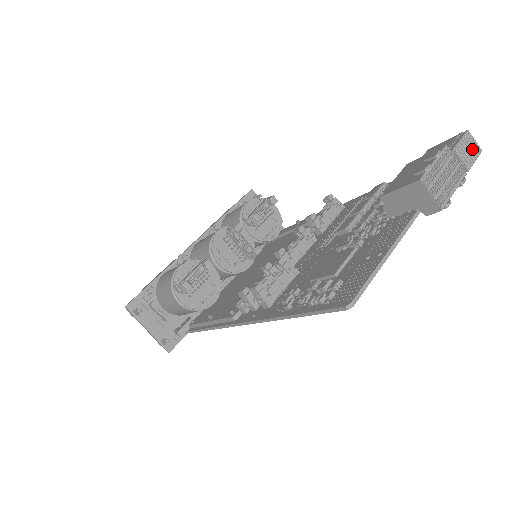
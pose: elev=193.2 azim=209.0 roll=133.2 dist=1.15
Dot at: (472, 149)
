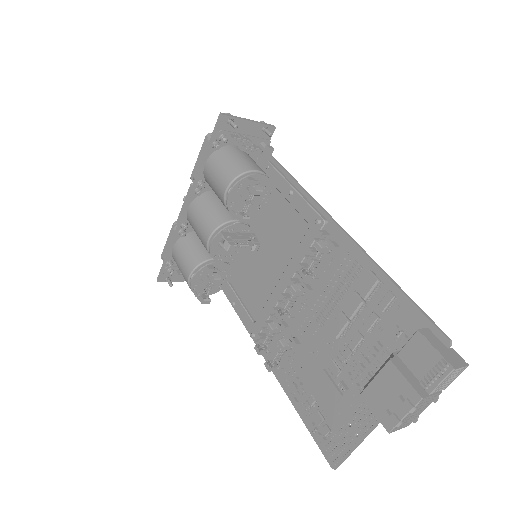
Dot at: (455, 375)
